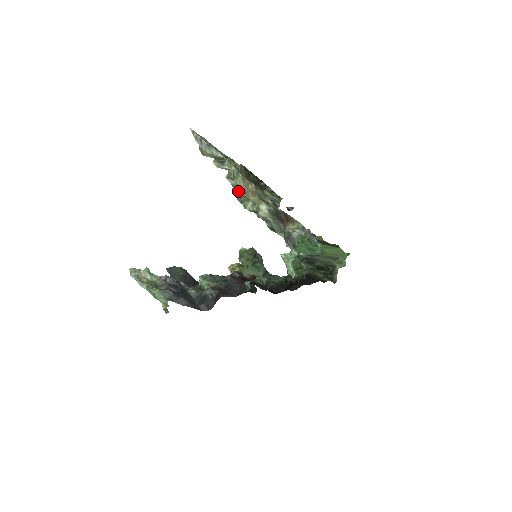
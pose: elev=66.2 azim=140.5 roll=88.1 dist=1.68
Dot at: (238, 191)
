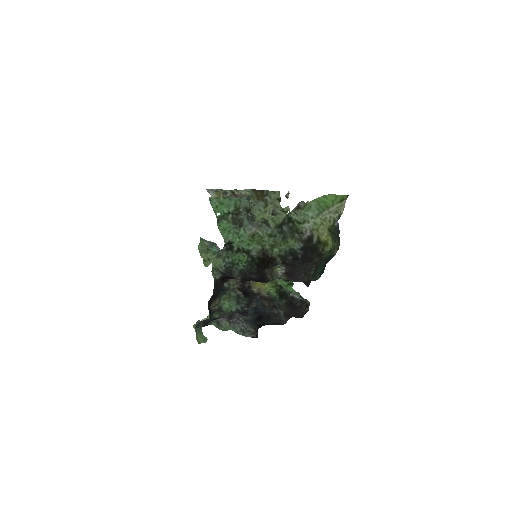
Dot at: occluded
